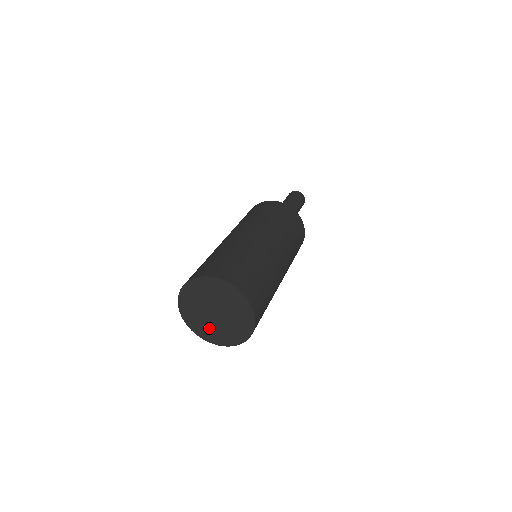
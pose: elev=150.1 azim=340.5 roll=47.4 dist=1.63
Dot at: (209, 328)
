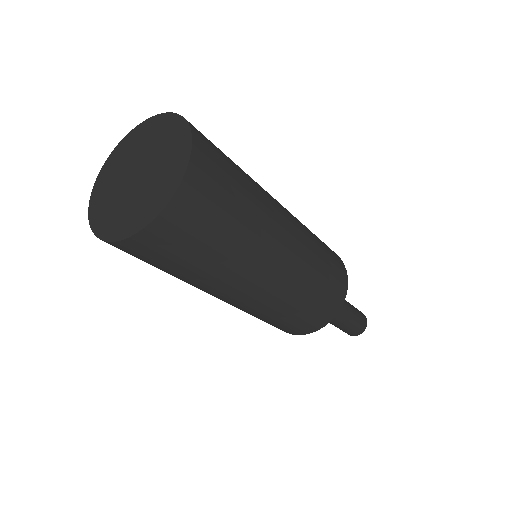
Dot at: (116, 210)
